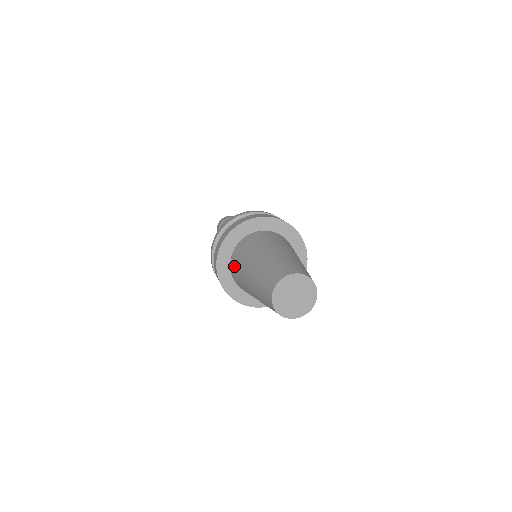
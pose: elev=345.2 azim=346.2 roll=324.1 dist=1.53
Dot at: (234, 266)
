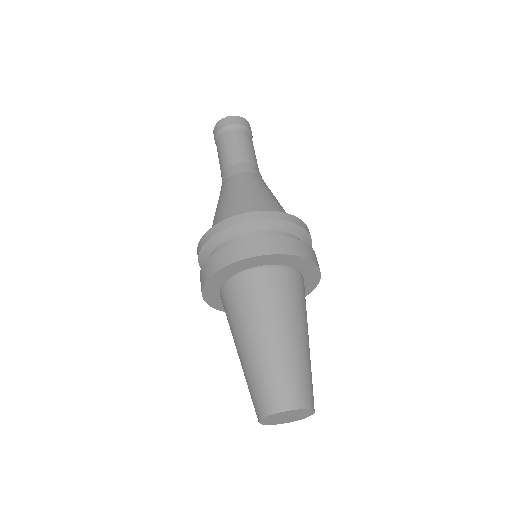
Dot at: occluded
